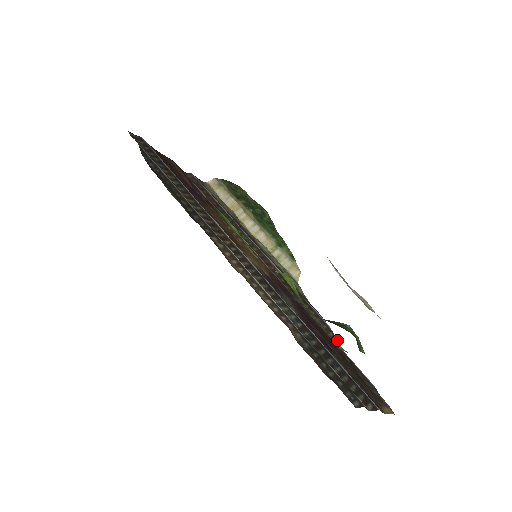
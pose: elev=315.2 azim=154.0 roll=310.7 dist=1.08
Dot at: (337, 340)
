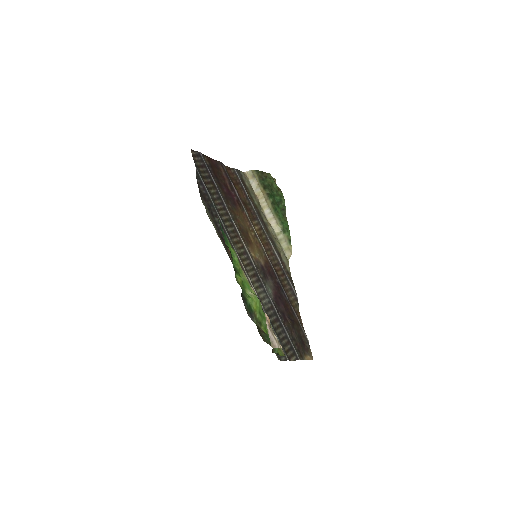
Dot at: occluded
